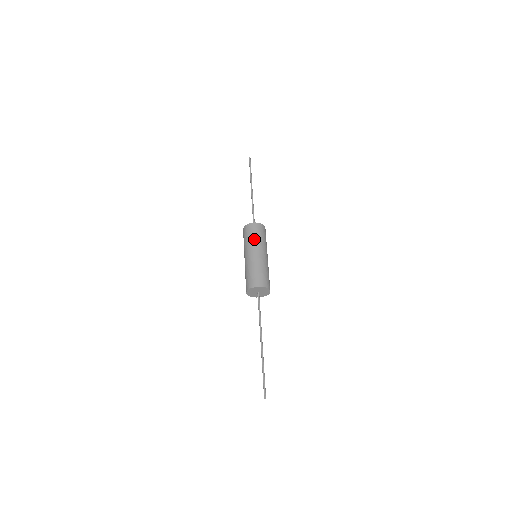
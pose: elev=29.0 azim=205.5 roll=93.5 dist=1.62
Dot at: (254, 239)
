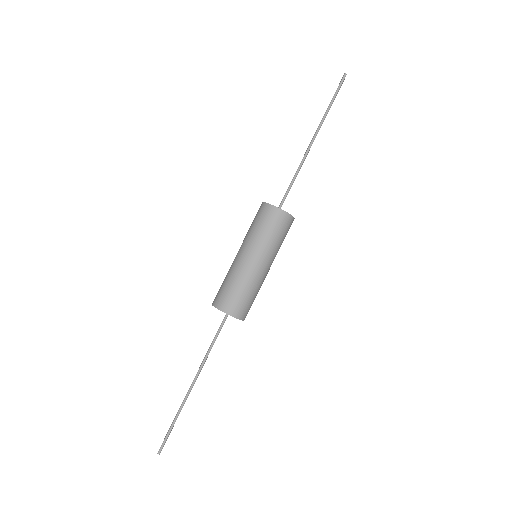
Dot at: (254, 232)
